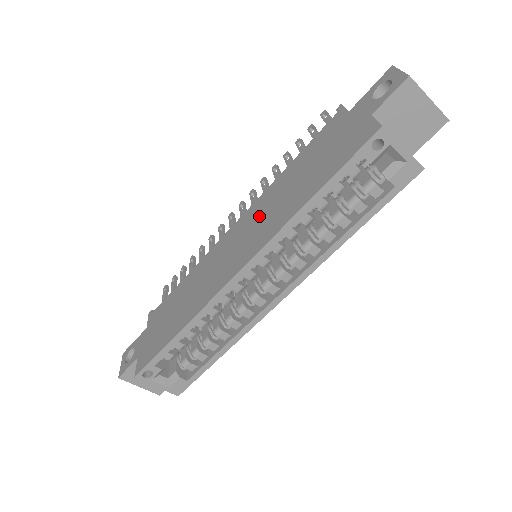
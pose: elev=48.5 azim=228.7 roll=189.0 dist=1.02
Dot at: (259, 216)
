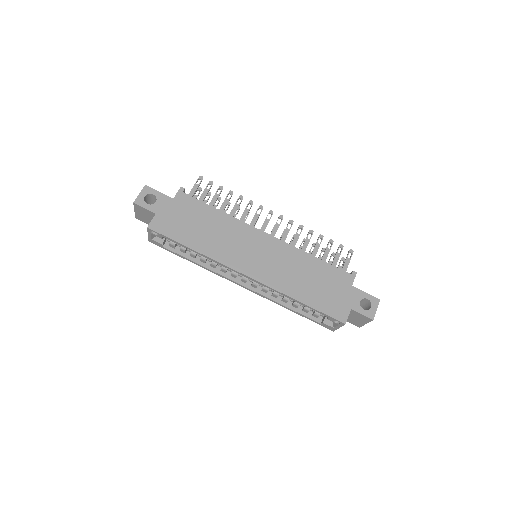
Dot at: (280, 260)
